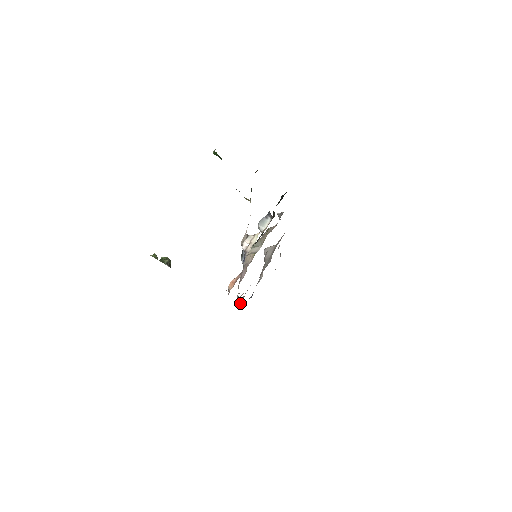
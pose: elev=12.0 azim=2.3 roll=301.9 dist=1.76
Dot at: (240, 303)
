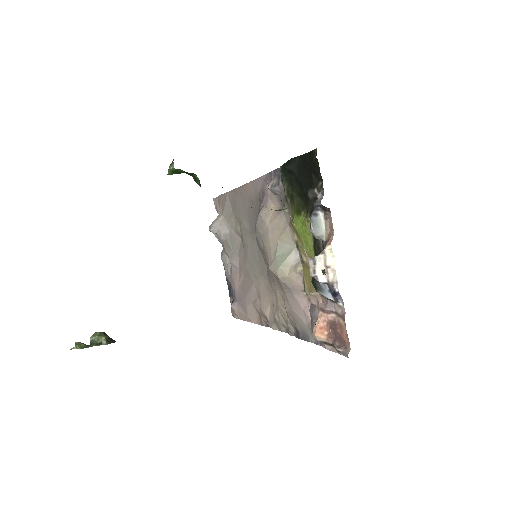
Dot at: (252, 316)
